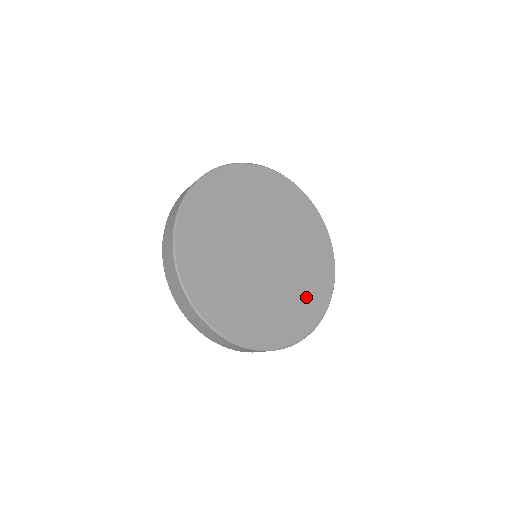
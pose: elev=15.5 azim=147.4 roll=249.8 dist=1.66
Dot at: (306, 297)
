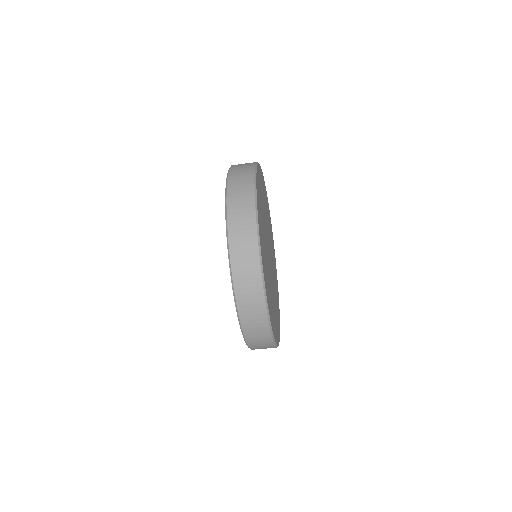
Dot at: (276, 288)
